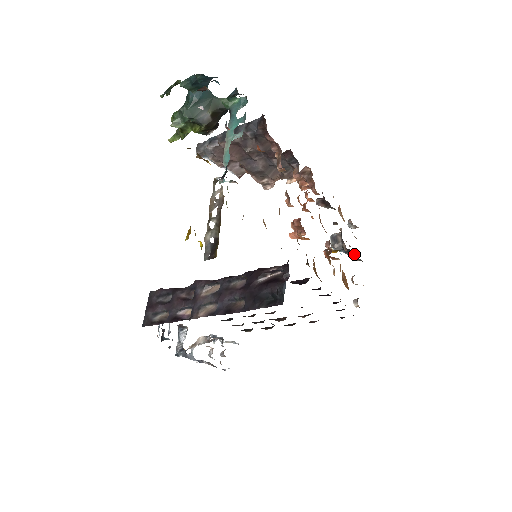
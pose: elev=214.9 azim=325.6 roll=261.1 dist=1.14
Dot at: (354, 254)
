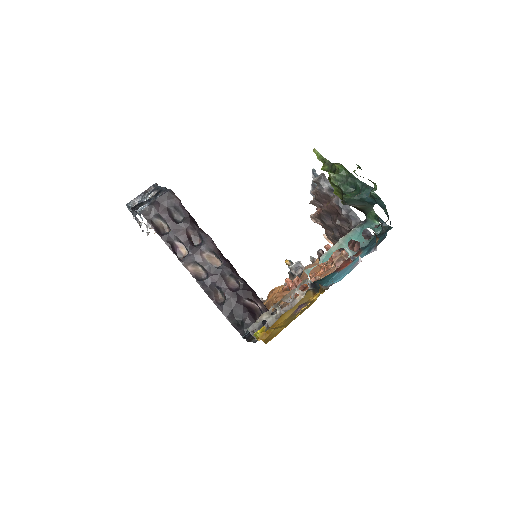
Dot at: occluded
